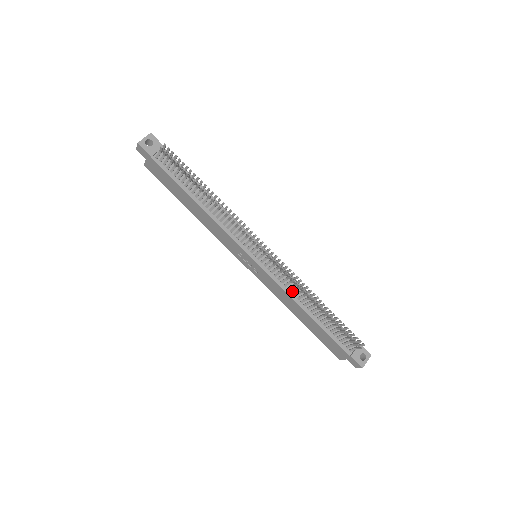
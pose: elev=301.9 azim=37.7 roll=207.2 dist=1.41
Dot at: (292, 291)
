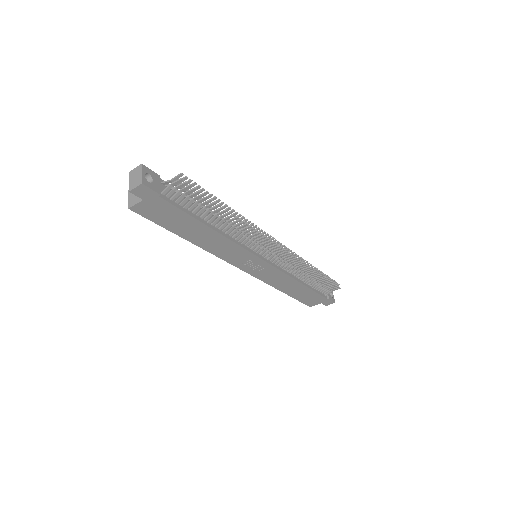
Dot at: (292, 272)
